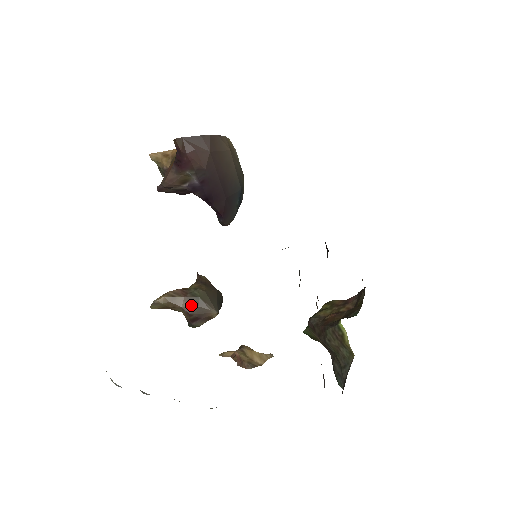
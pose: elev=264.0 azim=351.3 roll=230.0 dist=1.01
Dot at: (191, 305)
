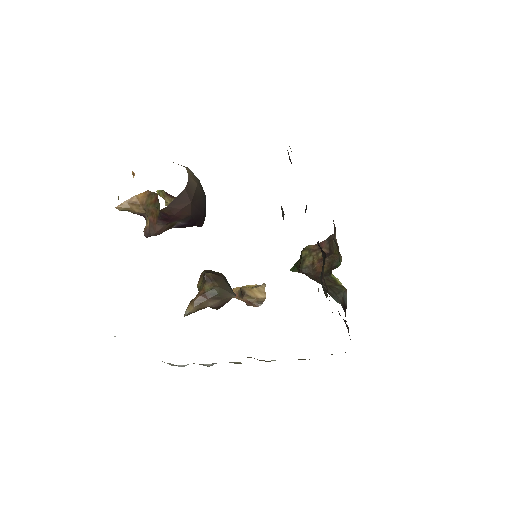
Dot at: (215, 302)
